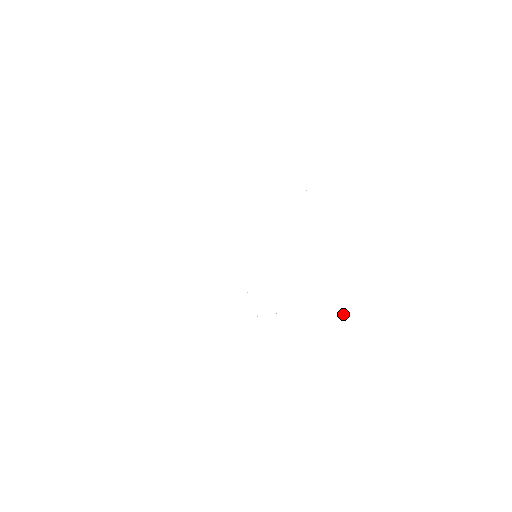
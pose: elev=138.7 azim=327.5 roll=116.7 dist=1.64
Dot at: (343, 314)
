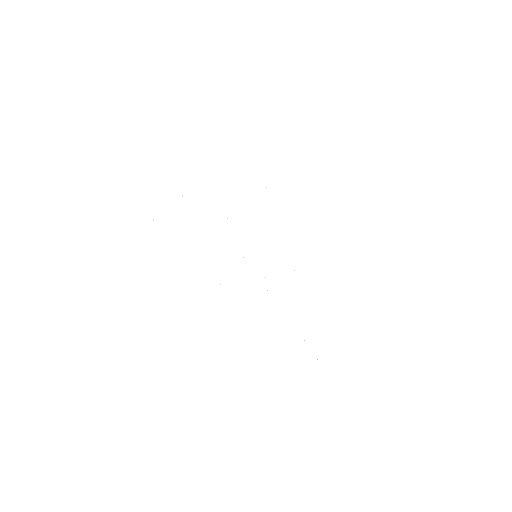
Dot at: occluded
